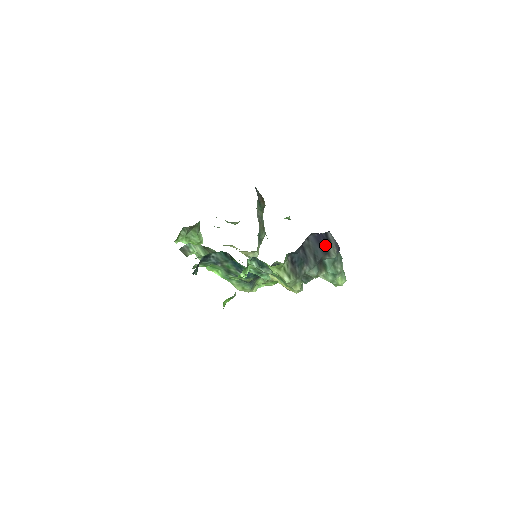
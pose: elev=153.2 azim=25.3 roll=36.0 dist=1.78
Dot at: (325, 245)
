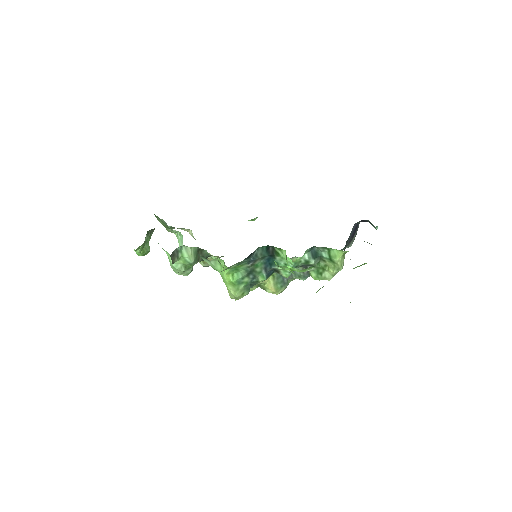
Dot at: (354, 234)
